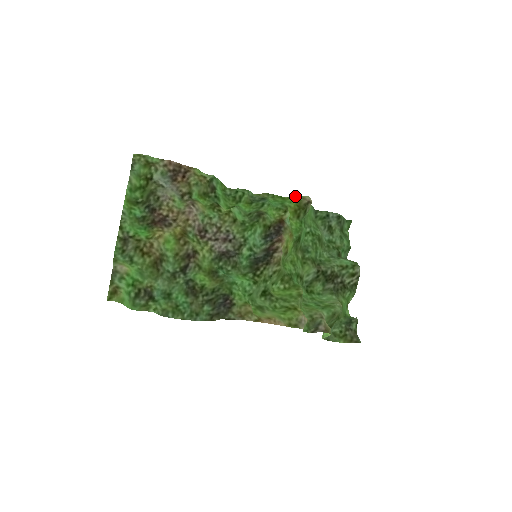
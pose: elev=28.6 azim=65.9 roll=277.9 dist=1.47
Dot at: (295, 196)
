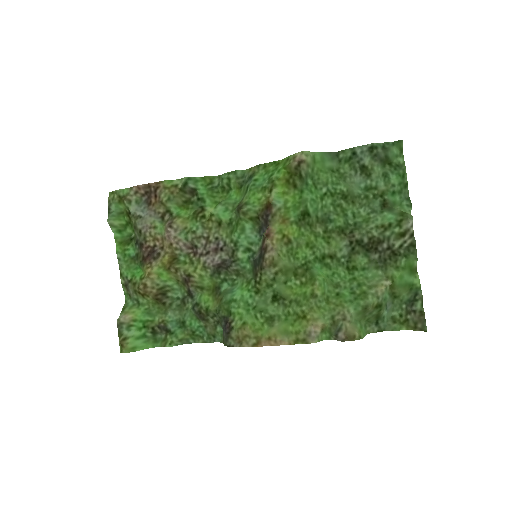
Dot at: (288, 156)
